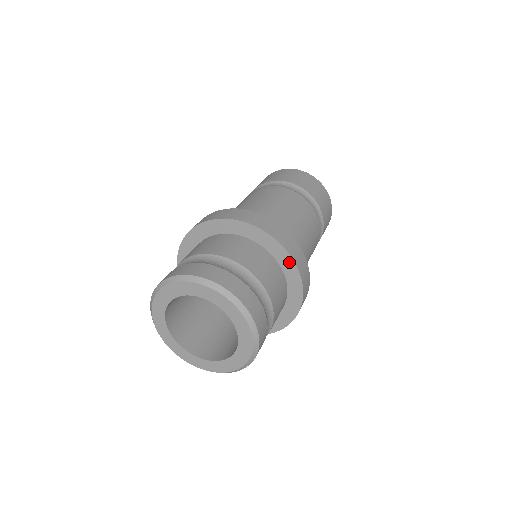
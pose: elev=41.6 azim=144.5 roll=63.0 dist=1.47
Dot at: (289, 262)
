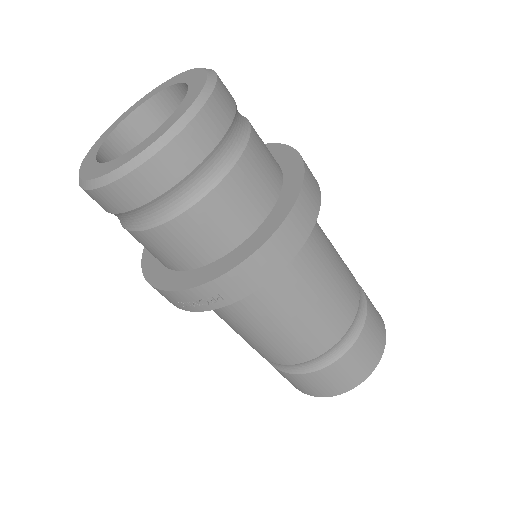
Dot at: (295, 162)
